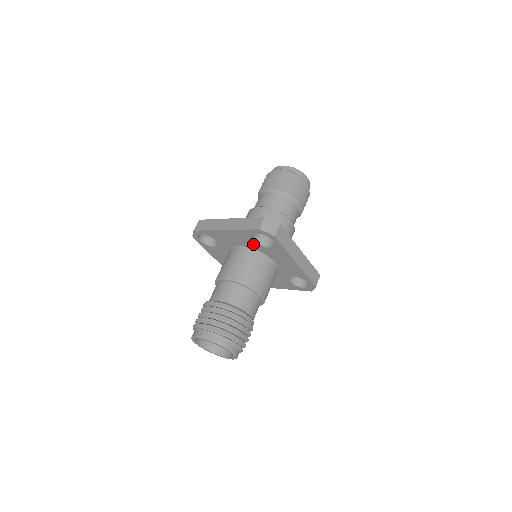
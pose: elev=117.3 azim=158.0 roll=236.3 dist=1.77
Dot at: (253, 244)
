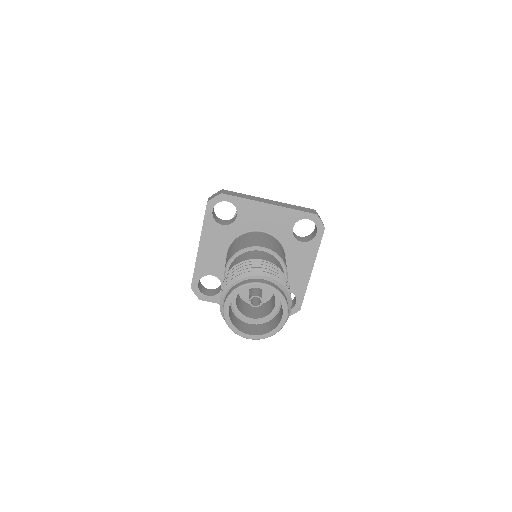
Dot at: (227, 232)
